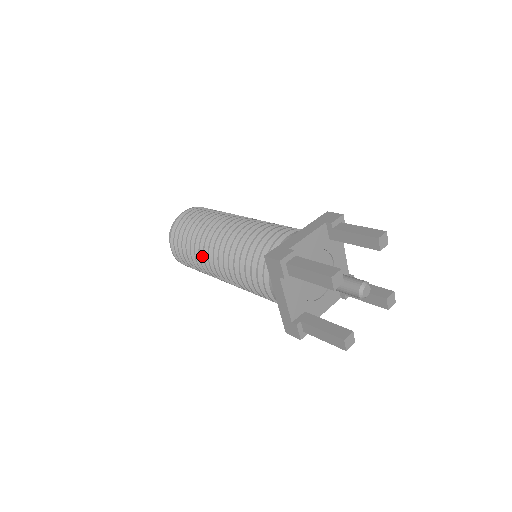
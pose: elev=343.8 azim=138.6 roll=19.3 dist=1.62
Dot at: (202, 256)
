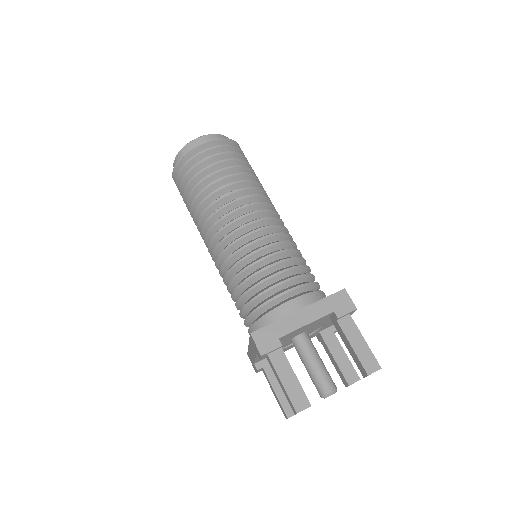
Dot at: (200, 224)
